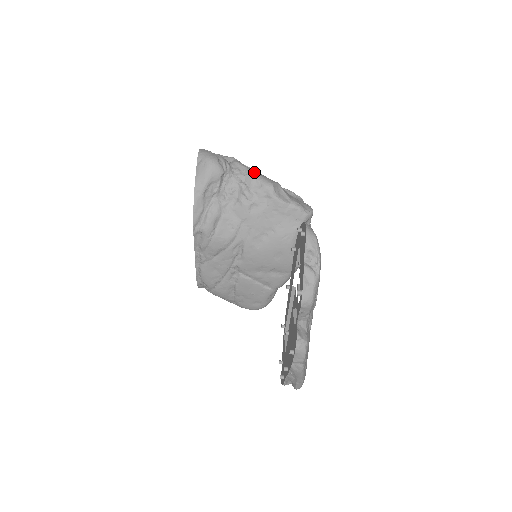
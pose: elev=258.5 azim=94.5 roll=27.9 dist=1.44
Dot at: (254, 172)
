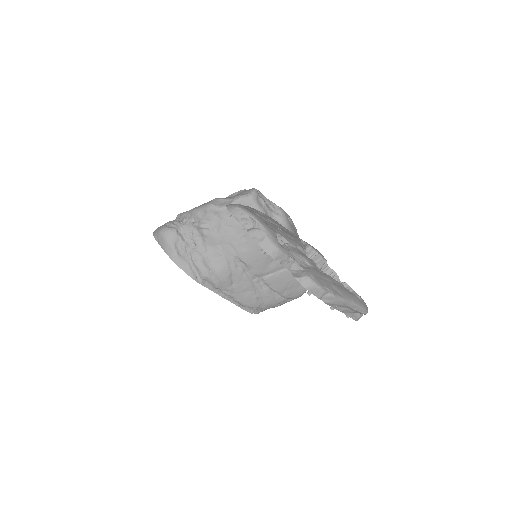
Dot at: (194, 209)
